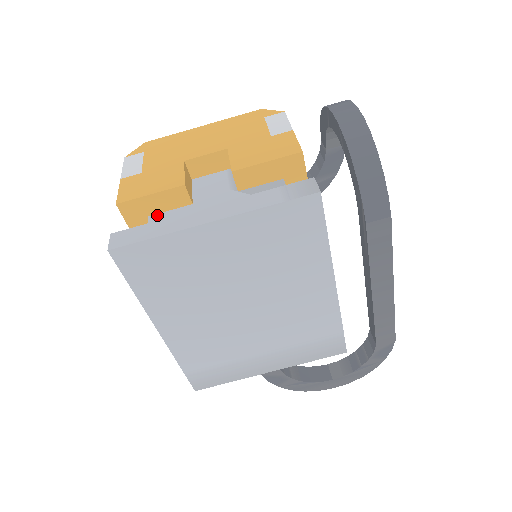
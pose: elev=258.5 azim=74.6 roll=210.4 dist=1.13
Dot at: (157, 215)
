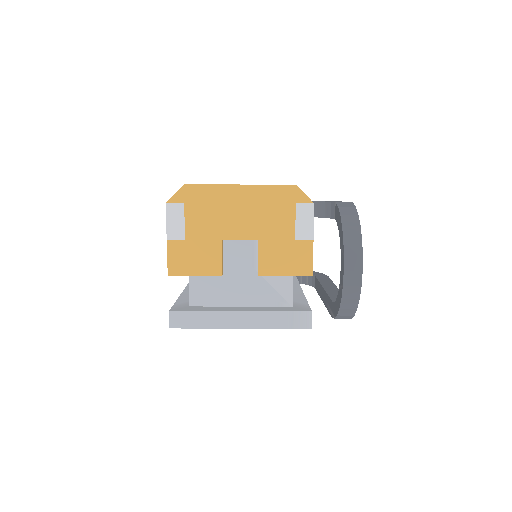
Dot at: occluded
